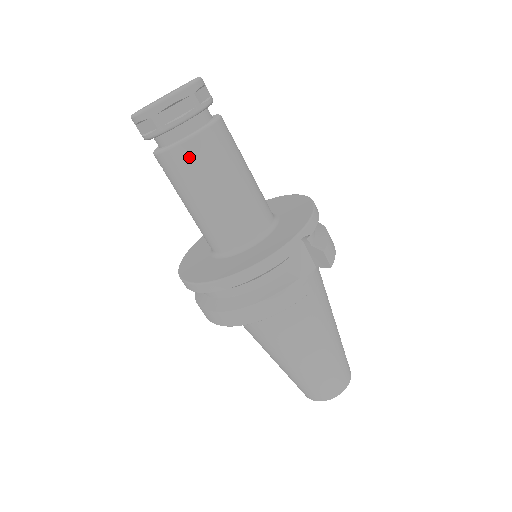
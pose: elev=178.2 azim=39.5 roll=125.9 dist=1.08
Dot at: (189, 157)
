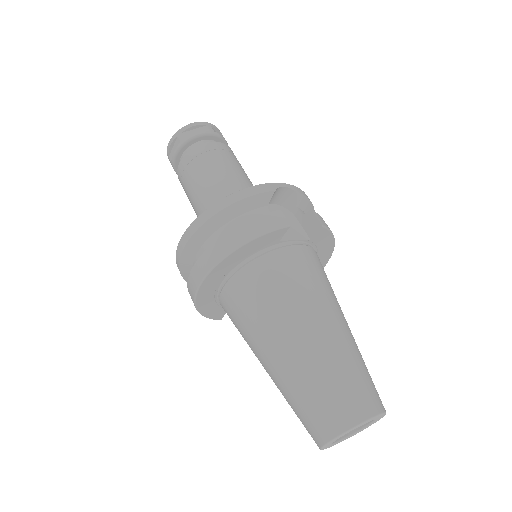
Dot at: (199, 155)
